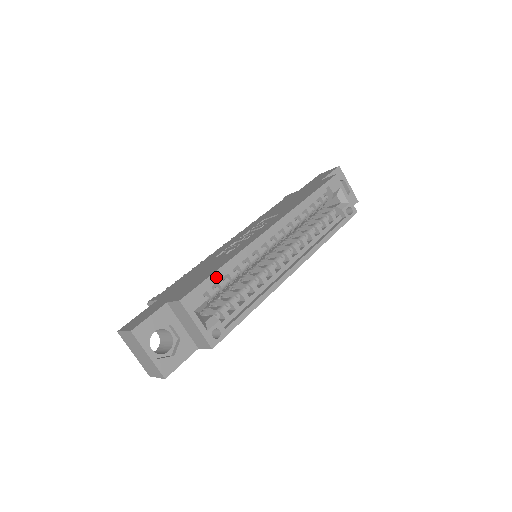
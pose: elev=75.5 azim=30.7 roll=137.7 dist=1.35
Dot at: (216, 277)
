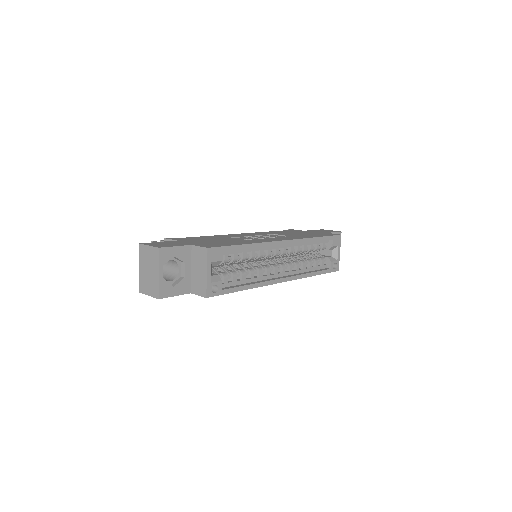
Dot at: (237, 249)
